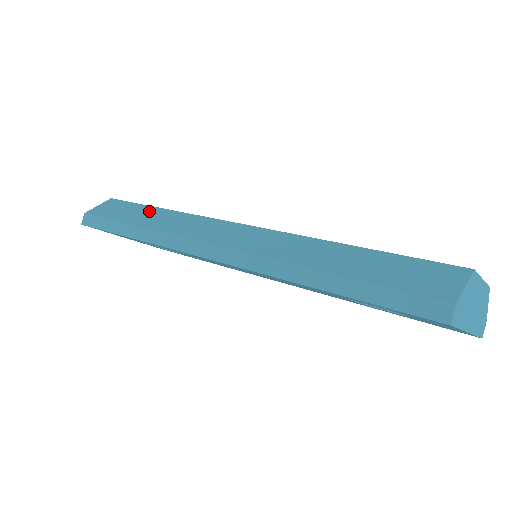
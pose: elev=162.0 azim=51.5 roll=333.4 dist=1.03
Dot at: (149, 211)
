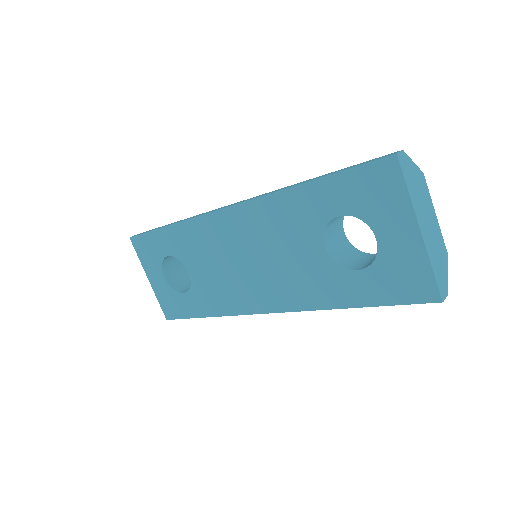
Dot at: occluded
